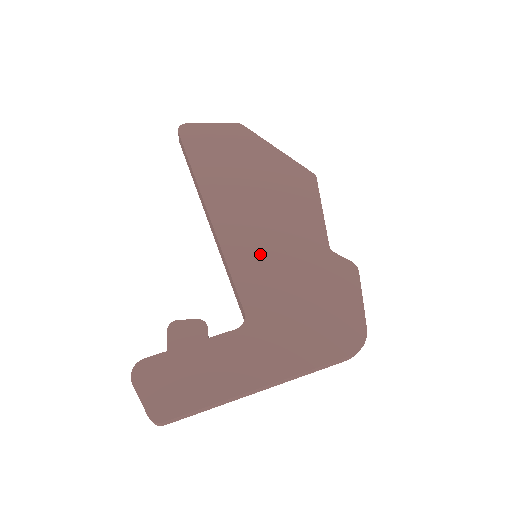
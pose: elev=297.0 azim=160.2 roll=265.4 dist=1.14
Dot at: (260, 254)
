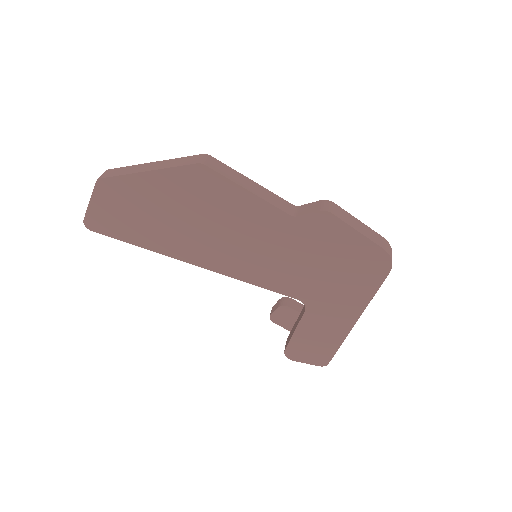
Dot at: (258, 262)
